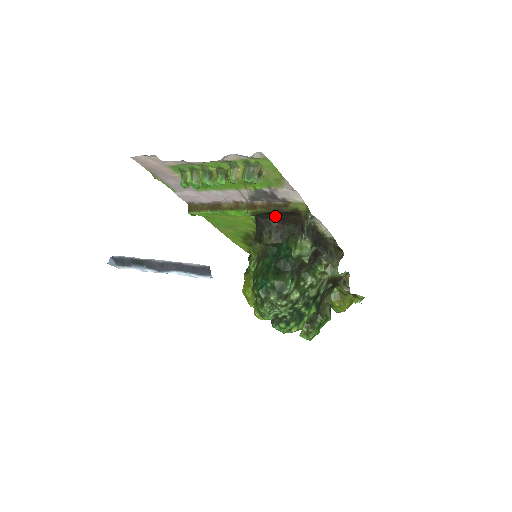
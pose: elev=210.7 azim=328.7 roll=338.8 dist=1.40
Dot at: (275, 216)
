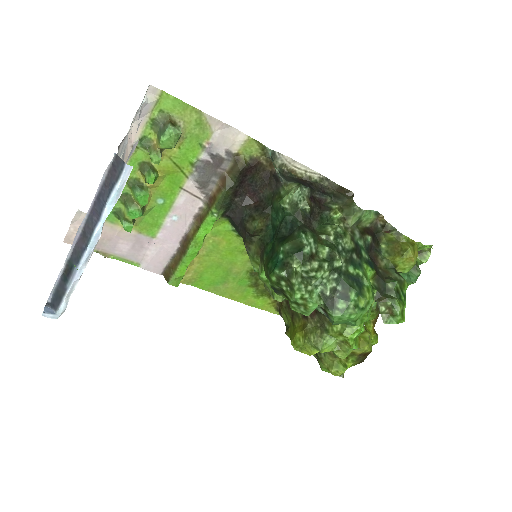
Dot at: (244, 197)
